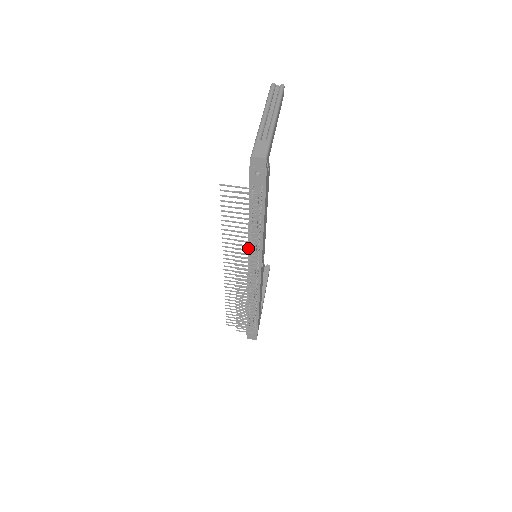
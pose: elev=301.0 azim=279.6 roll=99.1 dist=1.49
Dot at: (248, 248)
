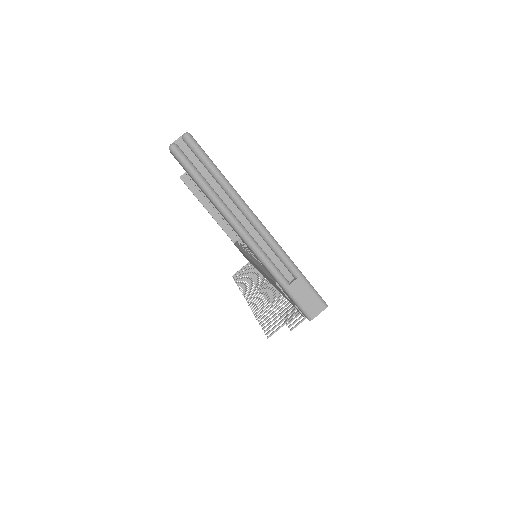
Dot at: occluded
